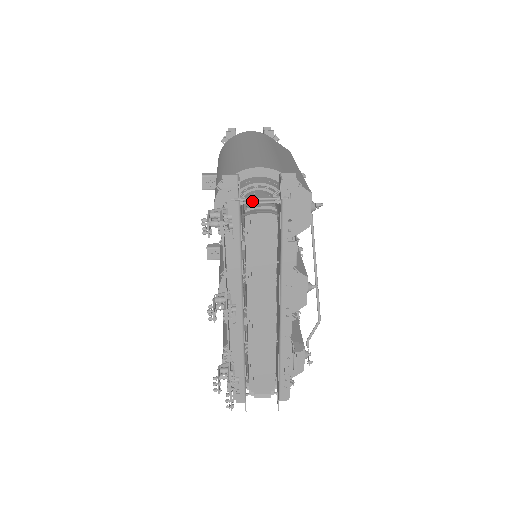
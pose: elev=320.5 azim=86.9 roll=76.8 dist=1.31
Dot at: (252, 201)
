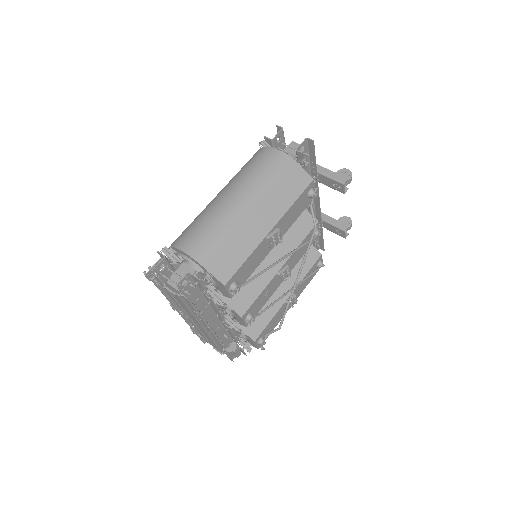
Dot at: (178, 273)
